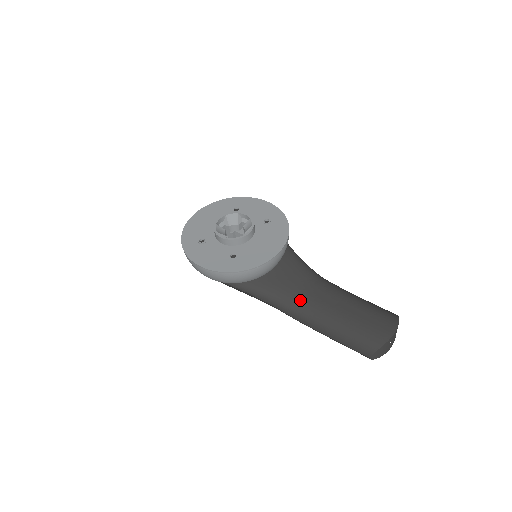
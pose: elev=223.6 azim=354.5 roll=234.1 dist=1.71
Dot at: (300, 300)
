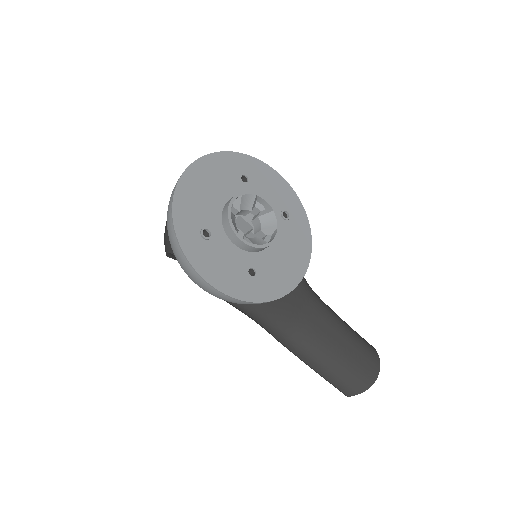
Dot at: (298, 326)
